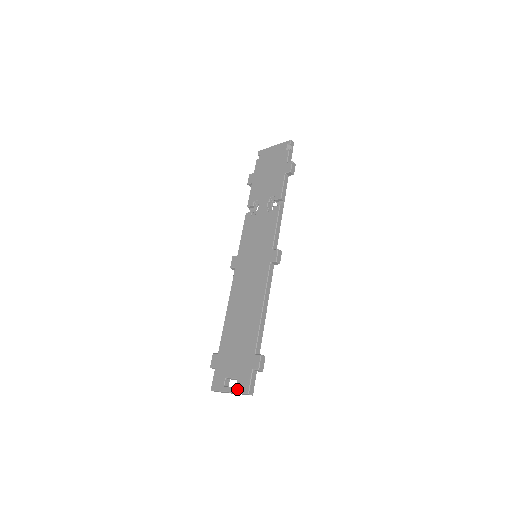
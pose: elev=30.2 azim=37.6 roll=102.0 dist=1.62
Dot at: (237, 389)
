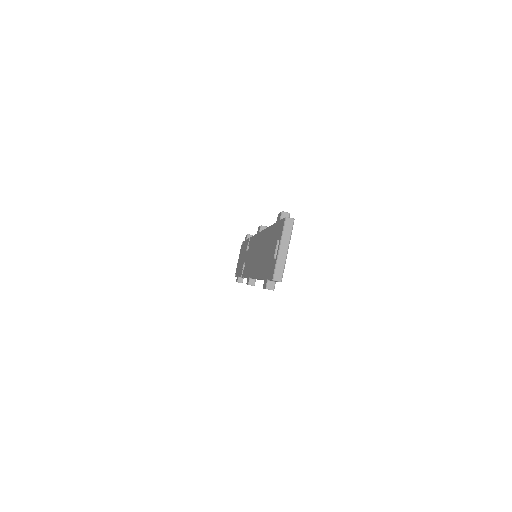
Dot at: (280, 235)
